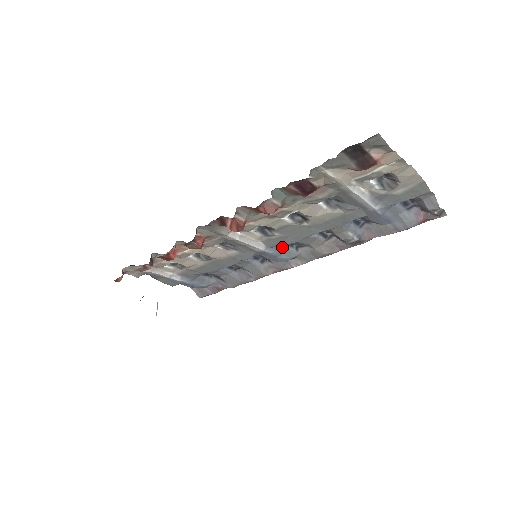
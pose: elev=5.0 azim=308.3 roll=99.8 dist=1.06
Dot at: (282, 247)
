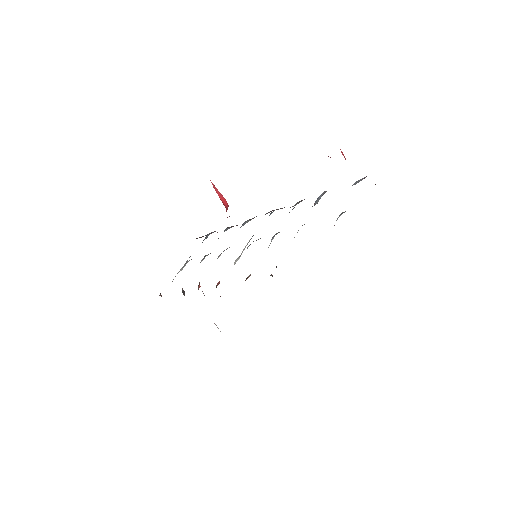
Dot at: occluded
